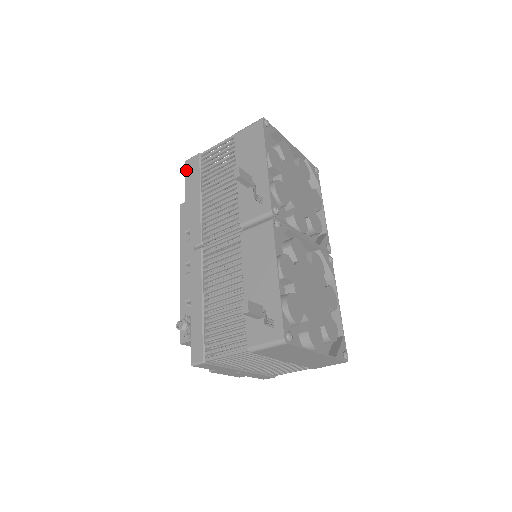
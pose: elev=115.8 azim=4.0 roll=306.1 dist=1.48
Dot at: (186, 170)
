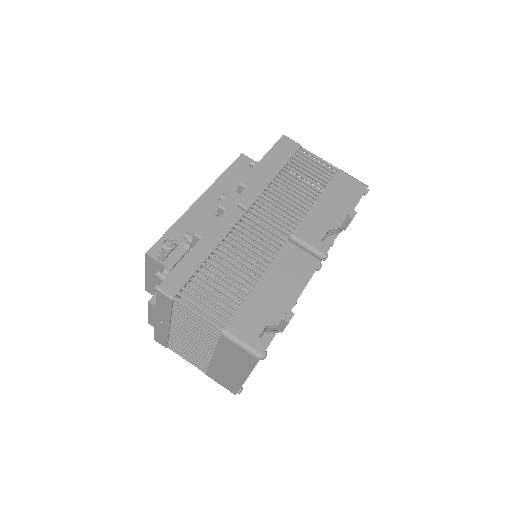
Dot at: (280, 142)
